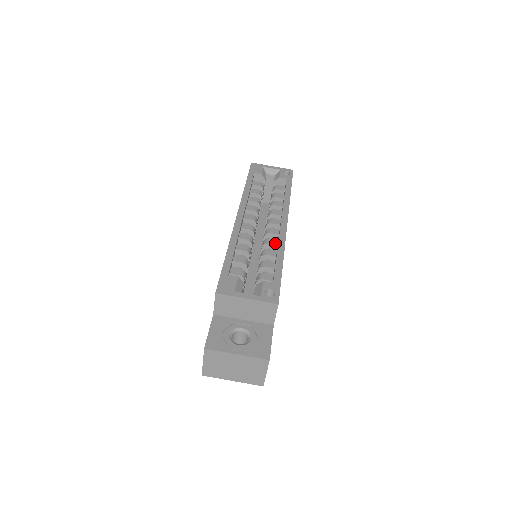
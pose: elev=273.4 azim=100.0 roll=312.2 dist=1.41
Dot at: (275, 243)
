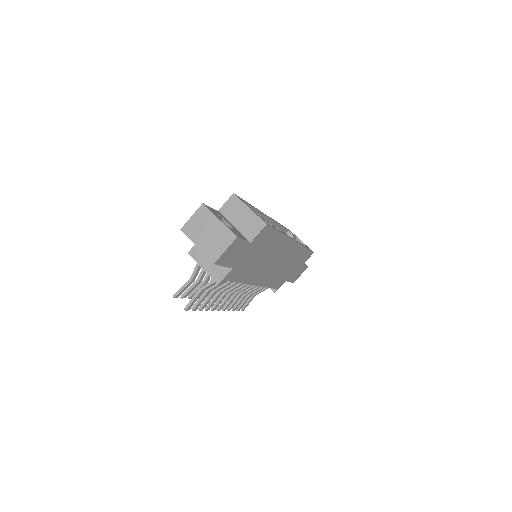
Dot at: occluded
